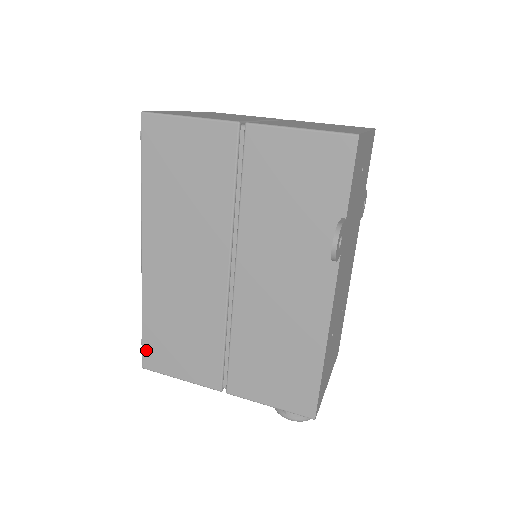
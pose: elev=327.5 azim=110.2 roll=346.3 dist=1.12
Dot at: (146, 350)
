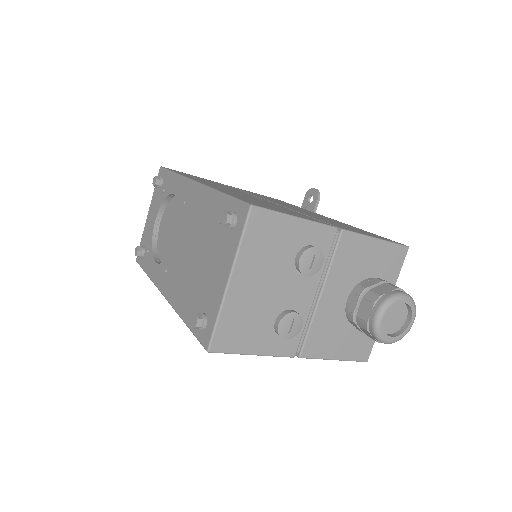
Dot at: (244, 200)
